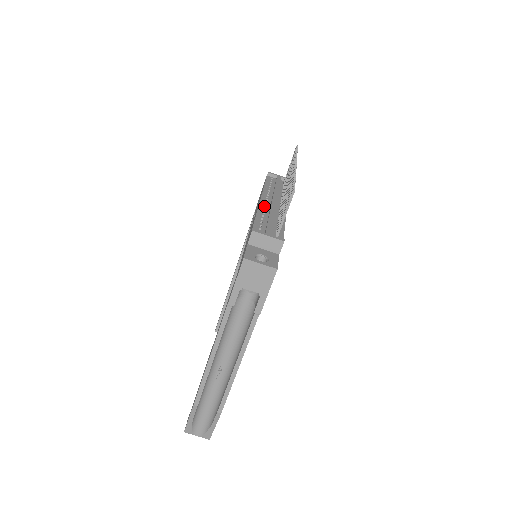
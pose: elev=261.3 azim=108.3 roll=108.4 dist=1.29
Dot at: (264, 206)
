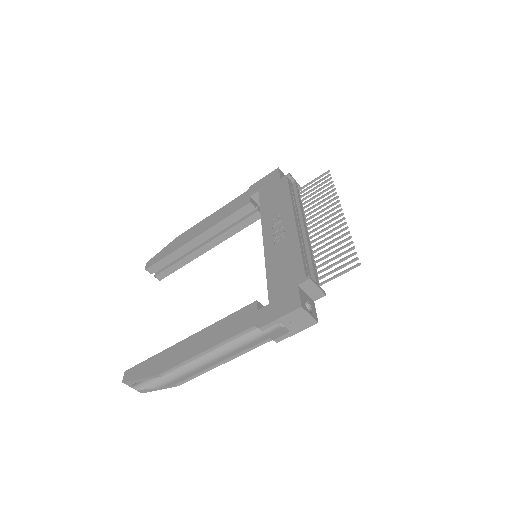
Dot at: (300, 232)
